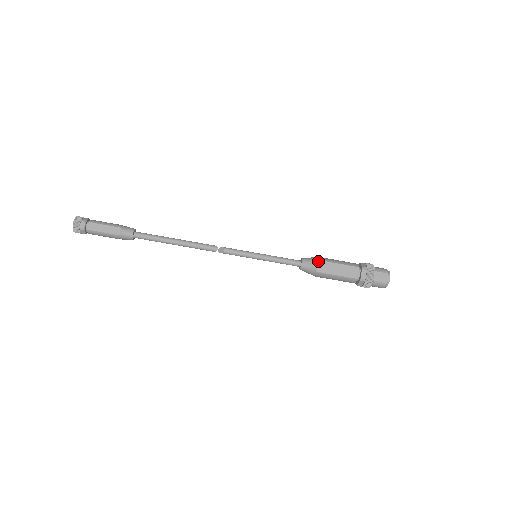
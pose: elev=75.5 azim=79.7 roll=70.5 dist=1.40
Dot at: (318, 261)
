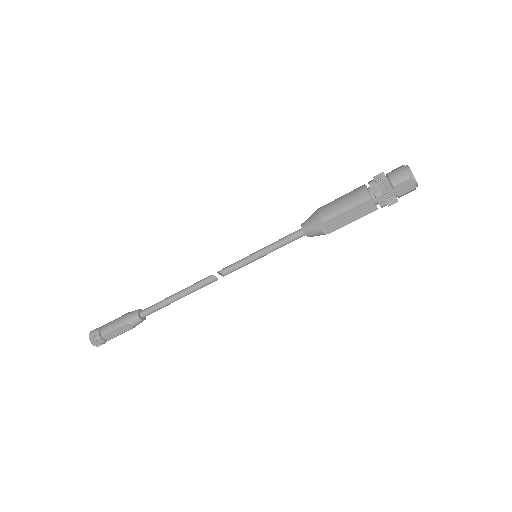
Dot at: (321, 225)
